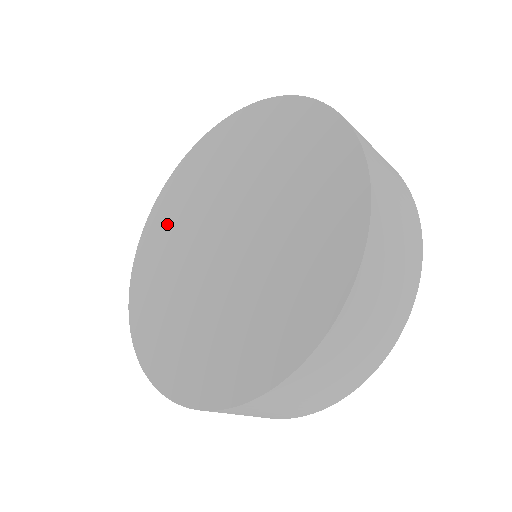
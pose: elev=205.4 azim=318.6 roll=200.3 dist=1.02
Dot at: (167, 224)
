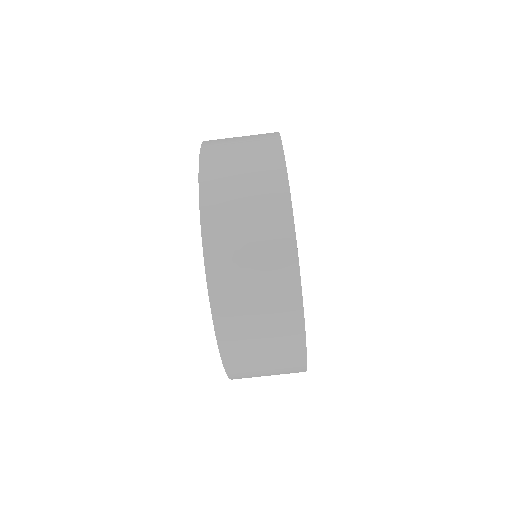
Dot at: occluded
